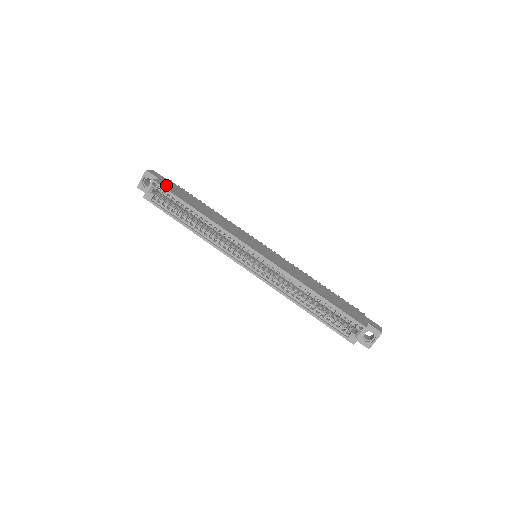
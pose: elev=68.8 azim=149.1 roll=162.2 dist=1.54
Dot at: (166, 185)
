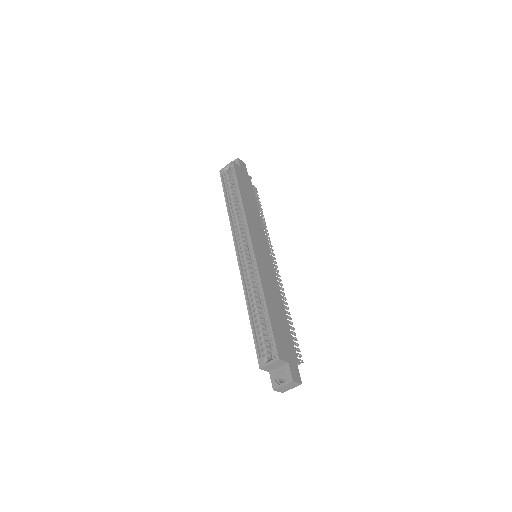
Dot at: (240, 171)
